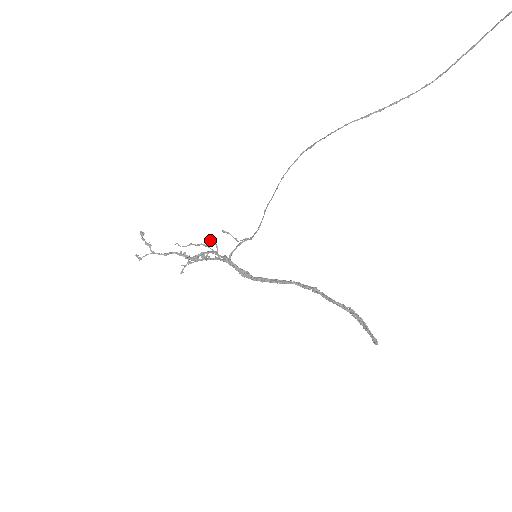
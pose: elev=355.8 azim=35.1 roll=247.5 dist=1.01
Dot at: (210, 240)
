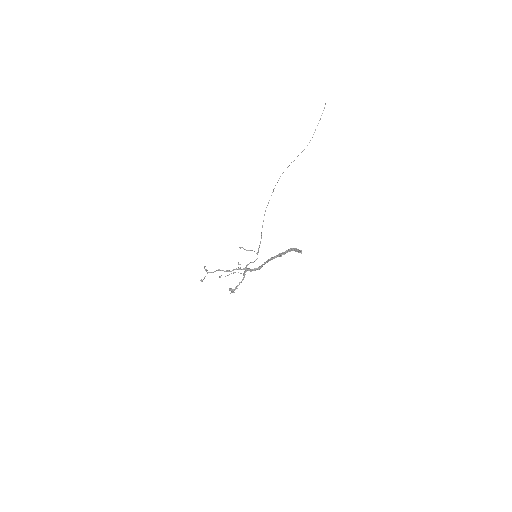
Dot at: (238, 264)
